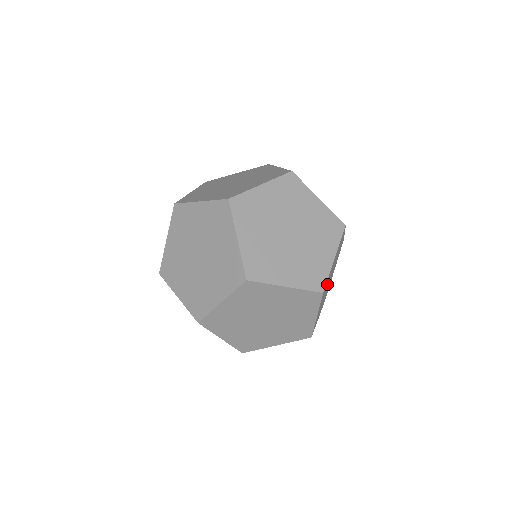
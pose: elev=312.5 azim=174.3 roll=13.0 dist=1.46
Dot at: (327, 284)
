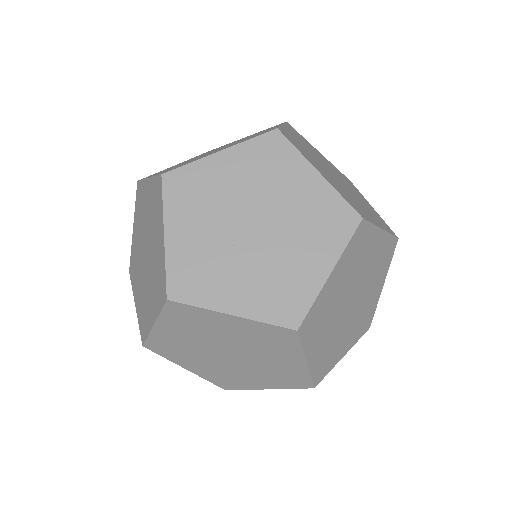
Dot at: occluded
